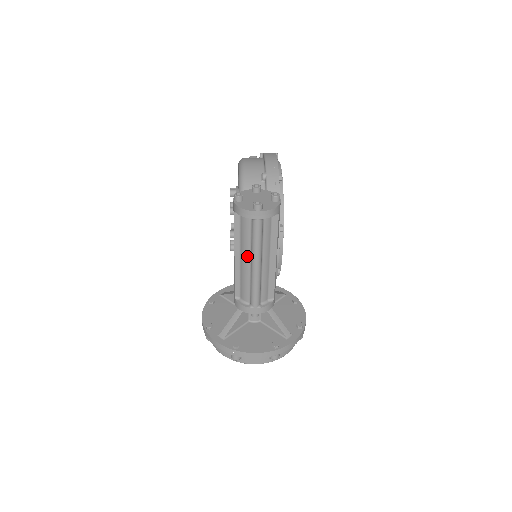
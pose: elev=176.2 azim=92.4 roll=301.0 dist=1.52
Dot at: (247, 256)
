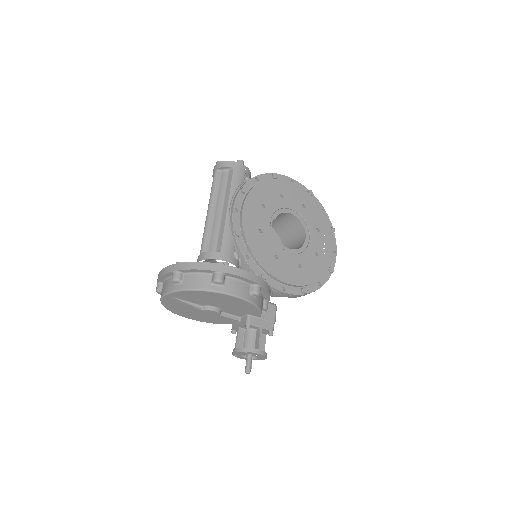
Dot at: occluded
